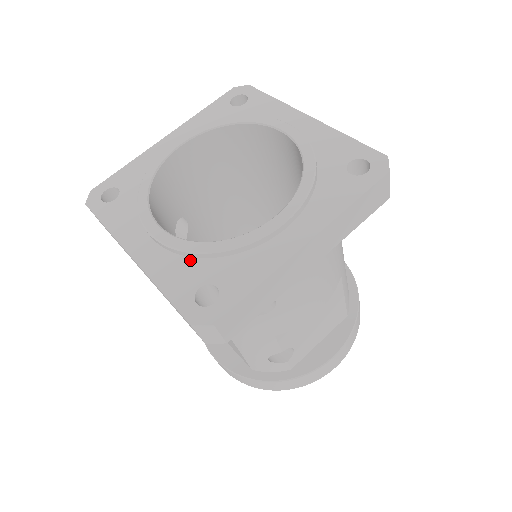
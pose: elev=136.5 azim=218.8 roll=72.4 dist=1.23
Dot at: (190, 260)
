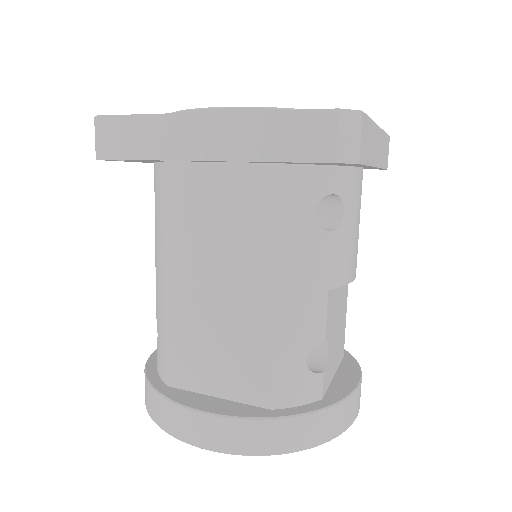
Dot at: occluded
